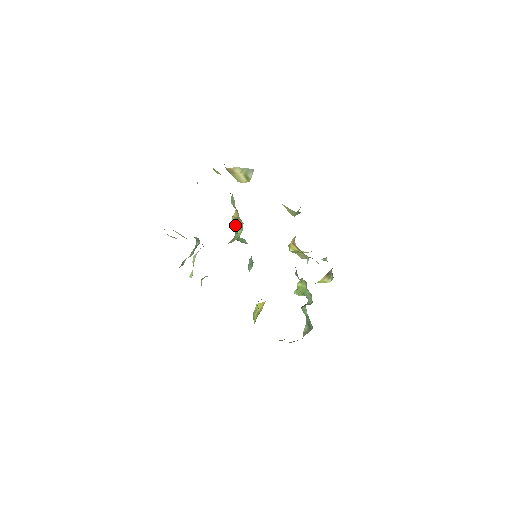
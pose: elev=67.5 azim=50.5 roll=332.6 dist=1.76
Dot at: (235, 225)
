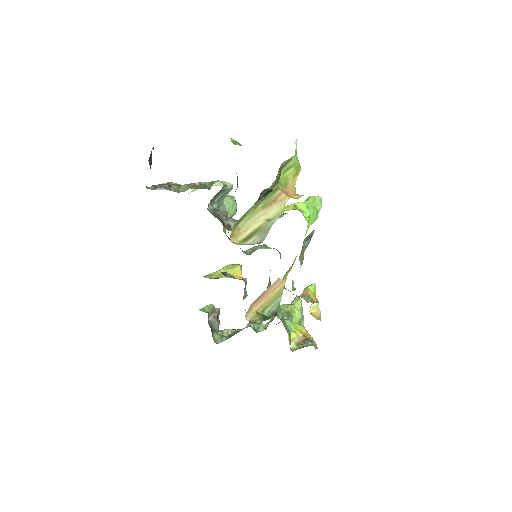
Dot at: occluded
